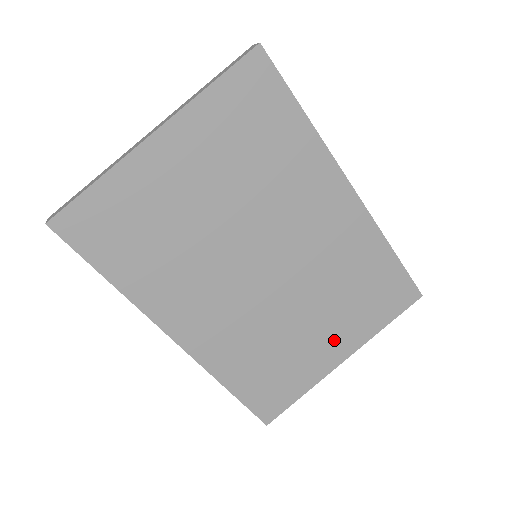
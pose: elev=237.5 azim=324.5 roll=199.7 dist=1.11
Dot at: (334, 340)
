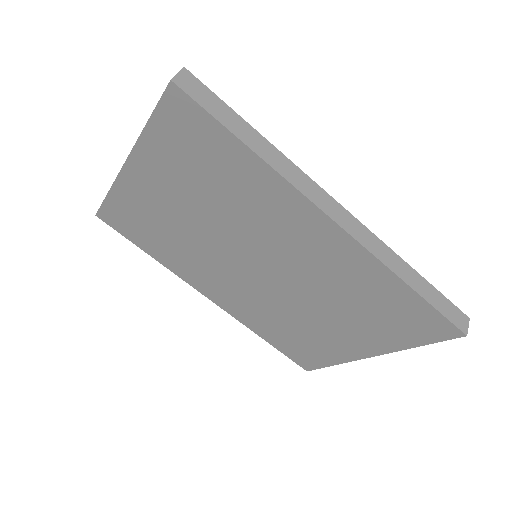
Dot at: (354, 339)
